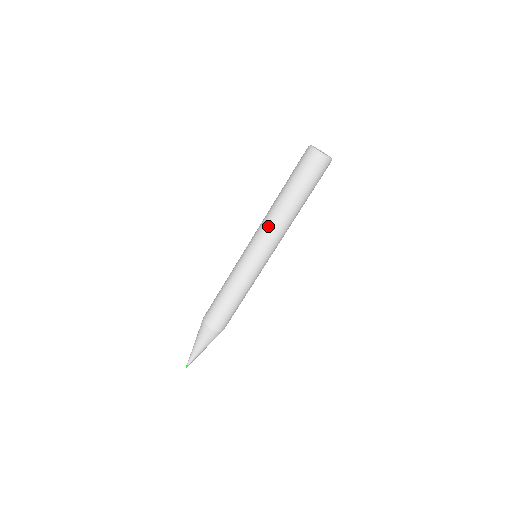
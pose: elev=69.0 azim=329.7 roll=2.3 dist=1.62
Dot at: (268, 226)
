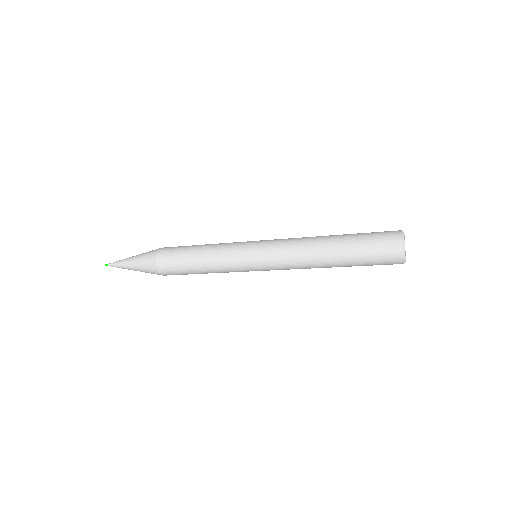
Dot at: (295, 263)
